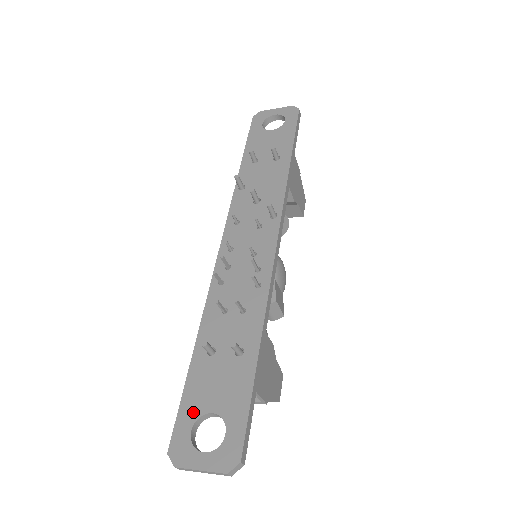
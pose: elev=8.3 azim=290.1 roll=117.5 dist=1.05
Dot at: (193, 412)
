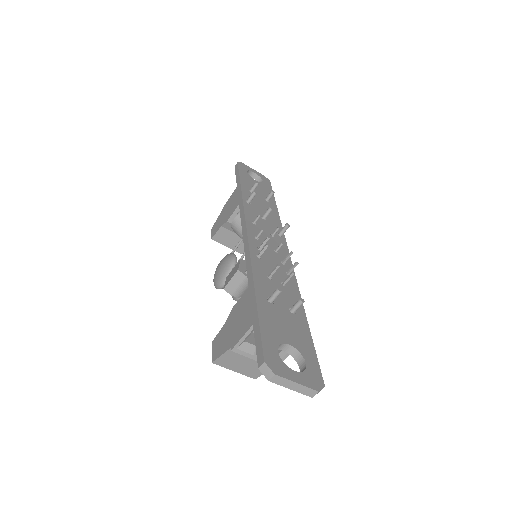
Dot at: (274, 338)
